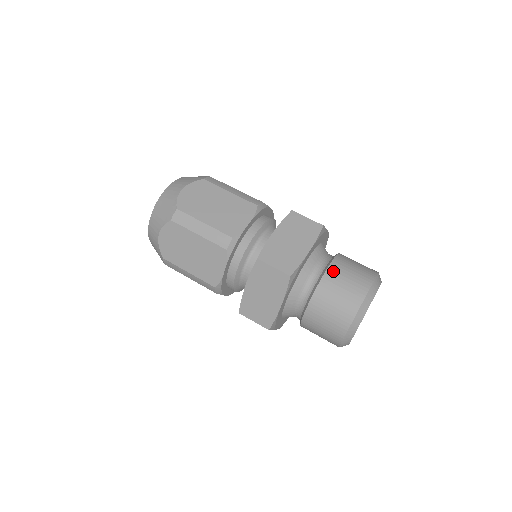
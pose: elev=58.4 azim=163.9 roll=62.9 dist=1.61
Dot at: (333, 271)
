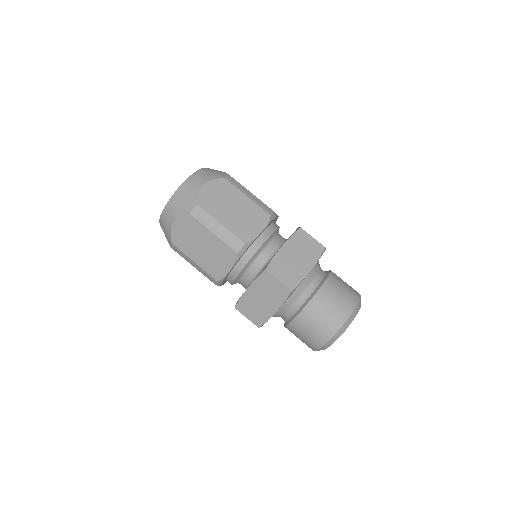
Dot at: (326, 290)
